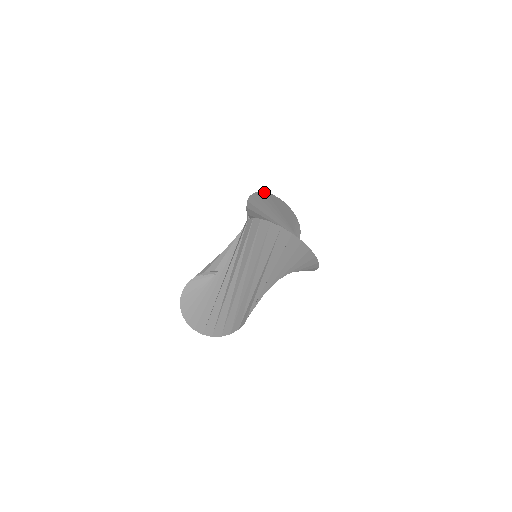
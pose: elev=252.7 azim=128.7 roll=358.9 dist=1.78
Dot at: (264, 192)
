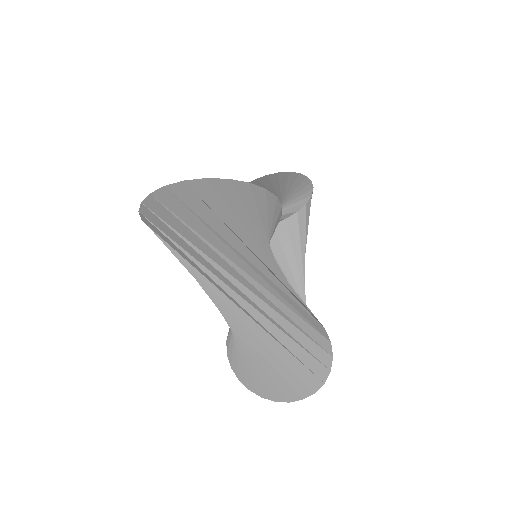
Dot at: occluded
